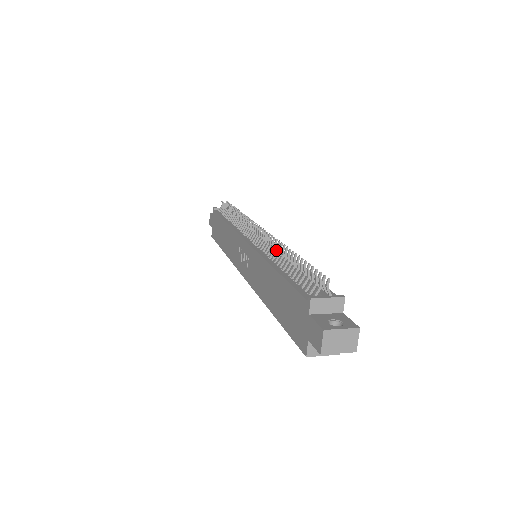
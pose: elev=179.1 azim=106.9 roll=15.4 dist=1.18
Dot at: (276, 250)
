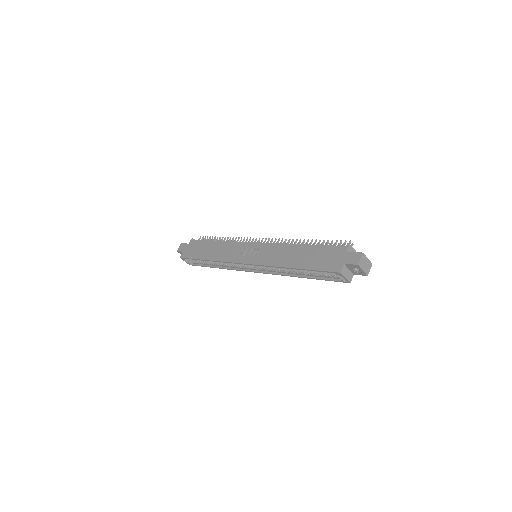
Dot at: (295, 242)
